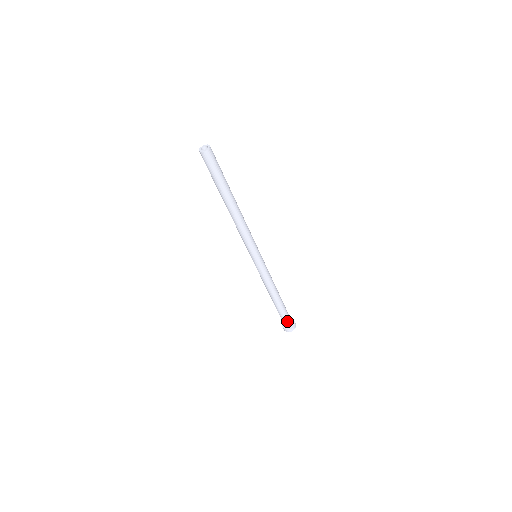
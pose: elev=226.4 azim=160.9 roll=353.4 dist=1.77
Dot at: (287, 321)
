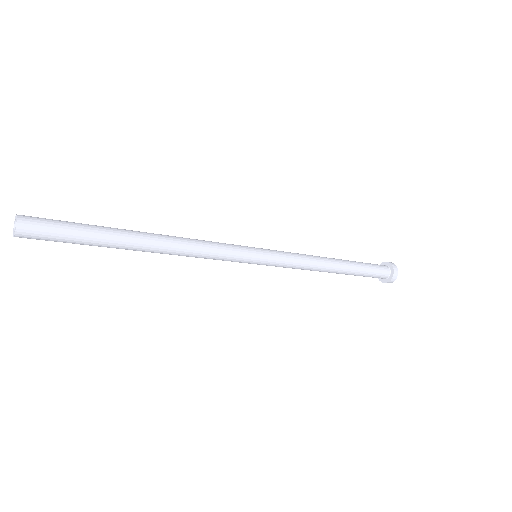
Dot at: (378, 275)
